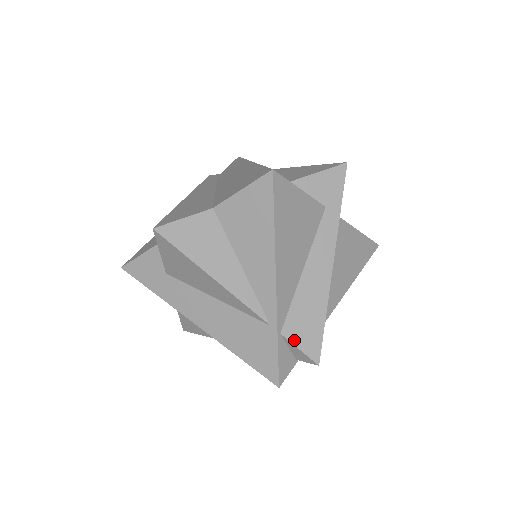
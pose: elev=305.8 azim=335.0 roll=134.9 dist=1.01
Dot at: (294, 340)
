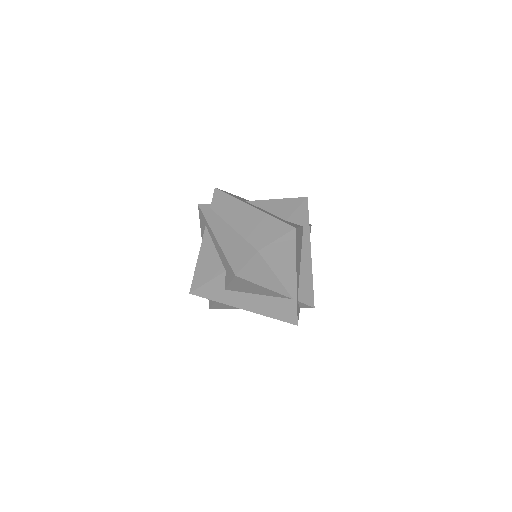
Dot at: (303, 301)
